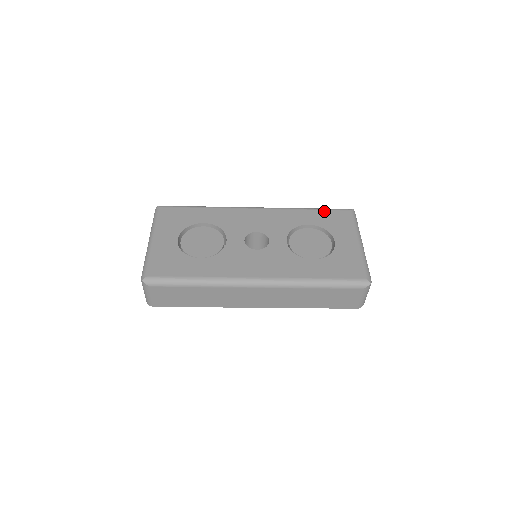
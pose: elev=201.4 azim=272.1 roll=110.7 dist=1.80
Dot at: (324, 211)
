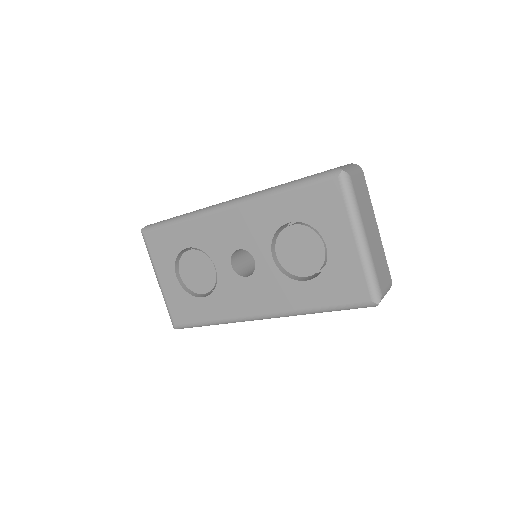
Dot at: (303, 190)
